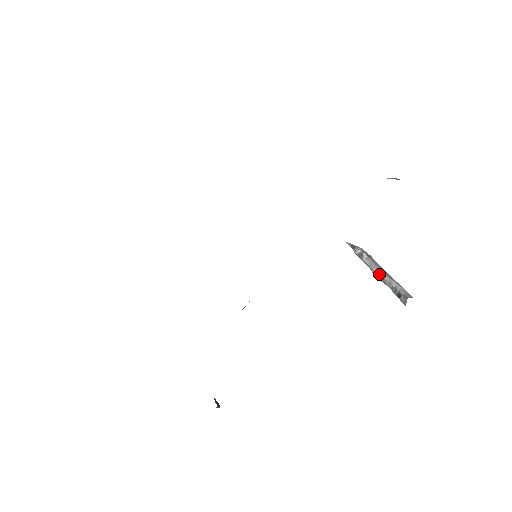
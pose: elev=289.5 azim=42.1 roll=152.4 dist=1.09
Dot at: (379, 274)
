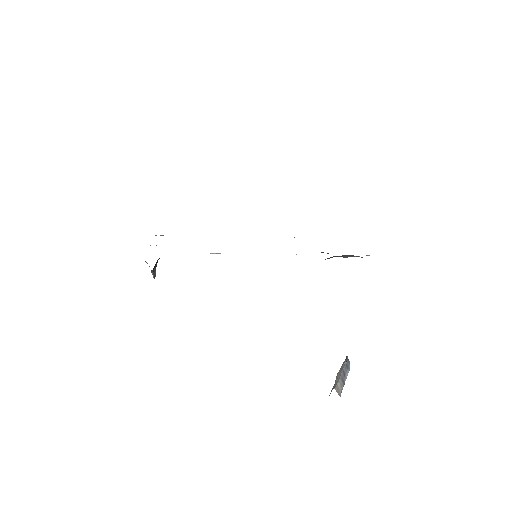
Dot at: (338, 373)
